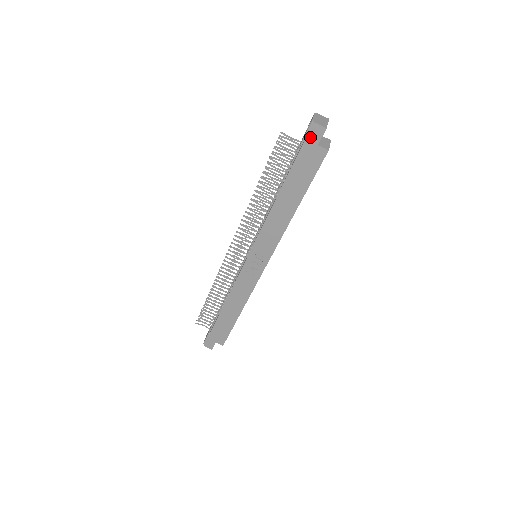
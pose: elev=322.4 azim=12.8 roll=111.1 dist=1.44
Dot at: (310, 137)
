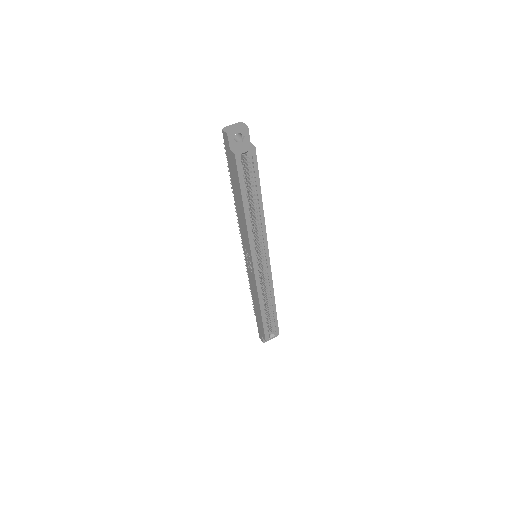
Dot at: (225, 143)
